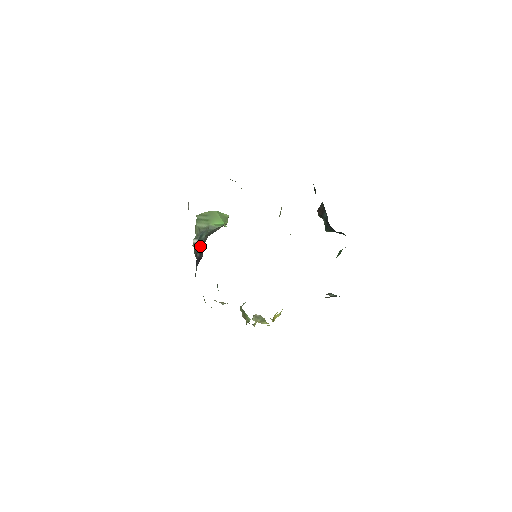
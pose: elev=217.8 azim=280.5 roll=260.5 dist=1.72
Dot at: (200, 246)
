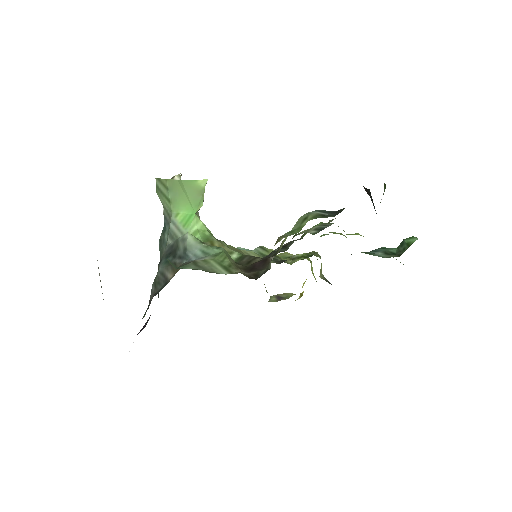
Dot at: occluded
